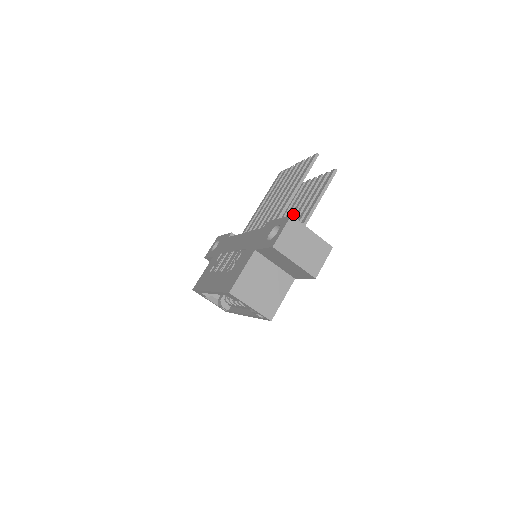
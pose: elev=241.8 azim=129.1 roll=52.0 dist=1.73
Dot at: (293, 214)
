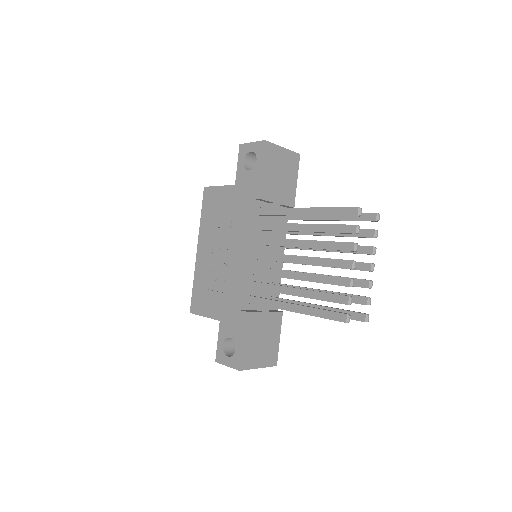
Dot at: occluded
